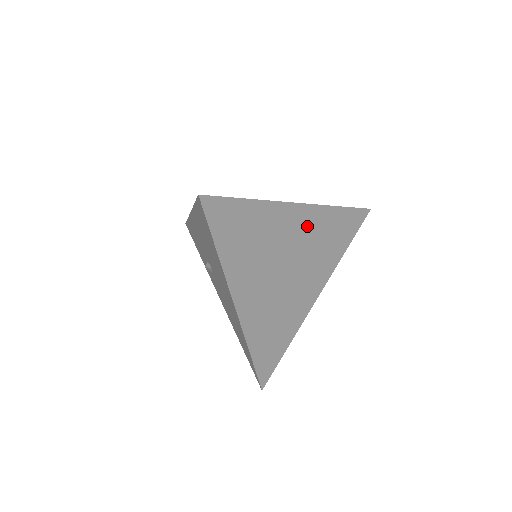
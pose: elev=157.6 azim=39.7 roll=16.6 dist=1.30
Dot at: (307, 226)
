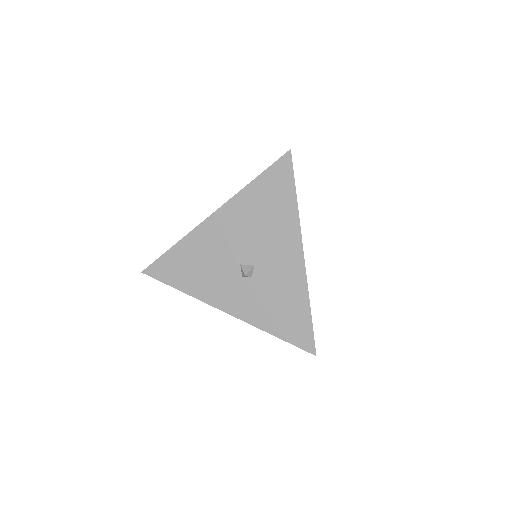
Dot at: occluded
